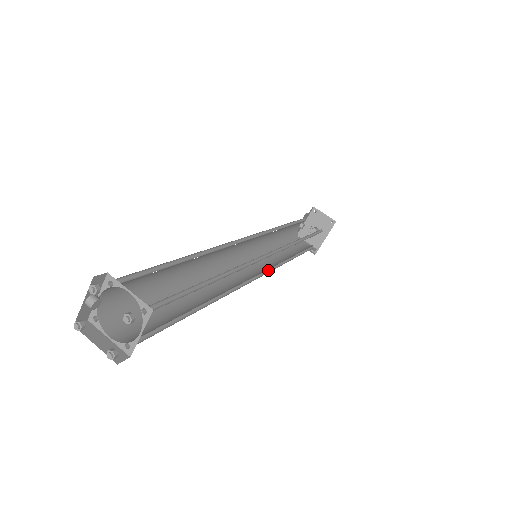
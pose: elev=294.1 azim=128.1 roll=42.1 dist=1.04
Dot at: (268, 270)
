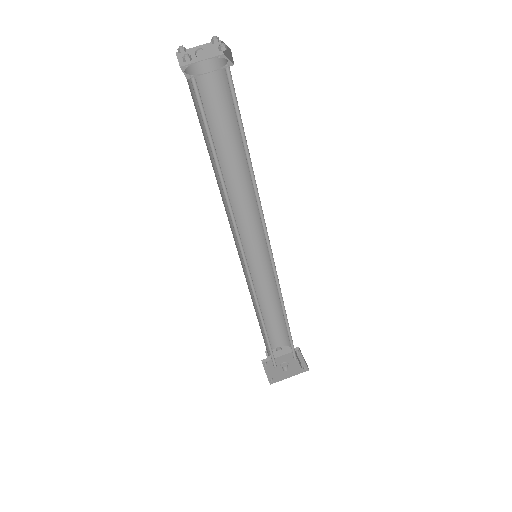
Dot at: (250, 284)
